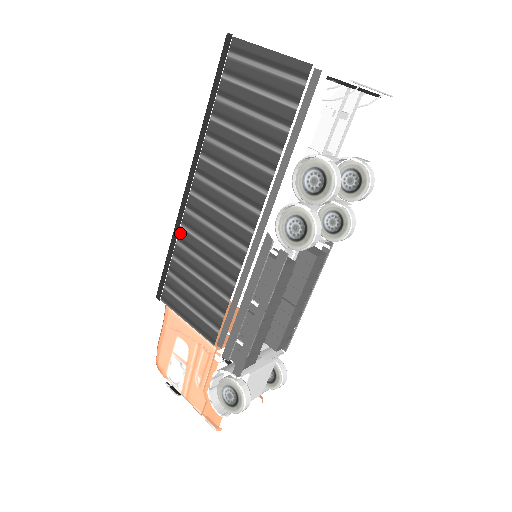
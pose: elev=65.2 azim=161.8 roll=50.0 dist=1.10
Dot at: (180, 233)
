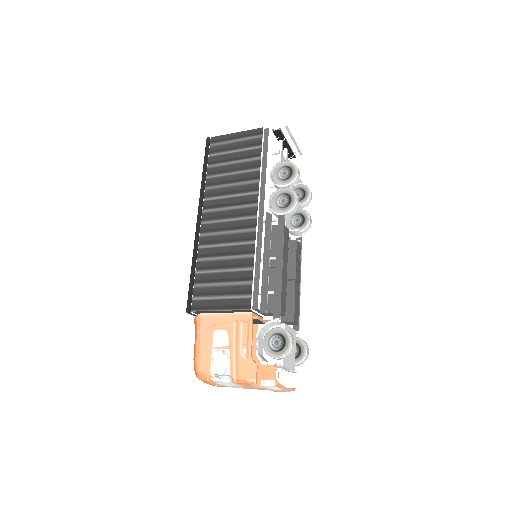
Dot at: (199, 252)
